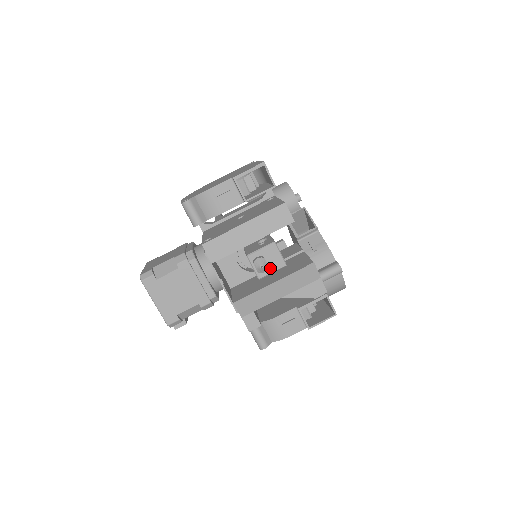
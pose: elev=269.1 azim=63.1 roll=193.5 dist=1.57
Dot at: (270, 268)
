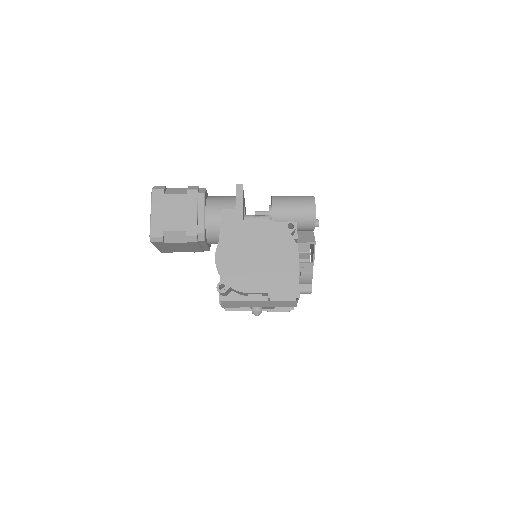
Dot at: (262, 308)
